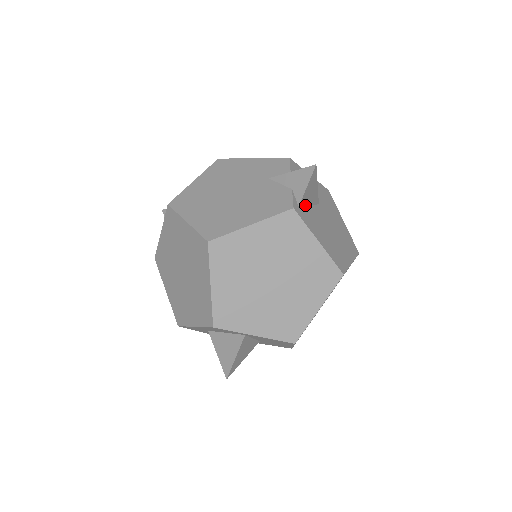
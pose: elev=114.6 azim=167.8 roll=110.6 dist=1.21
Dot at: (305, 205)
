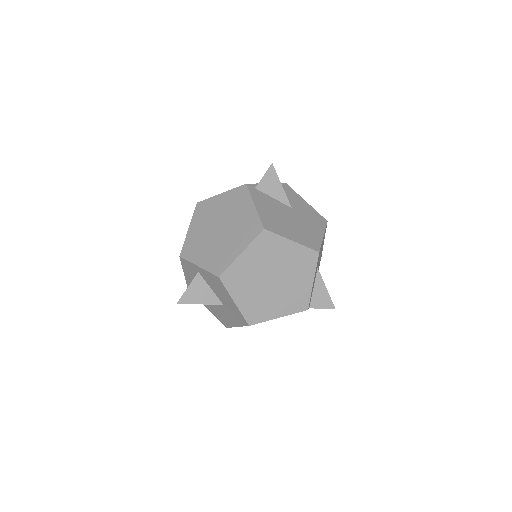
Dot at: (266, 194)
